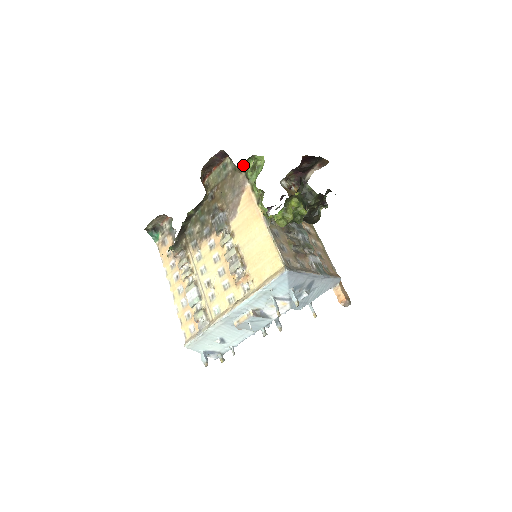
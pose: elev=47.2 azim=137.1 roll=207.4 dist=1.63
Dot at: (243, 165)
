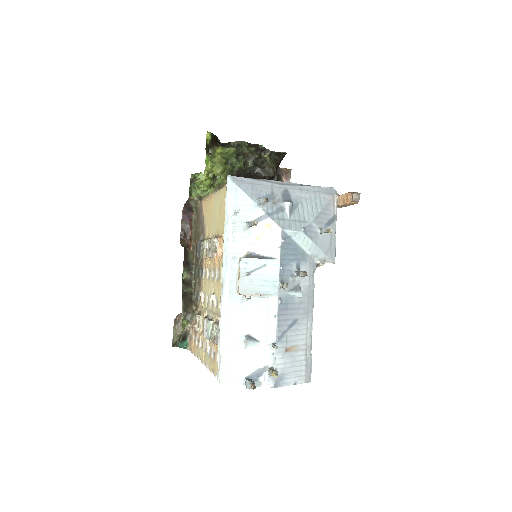
Dot at: (194, 195)
